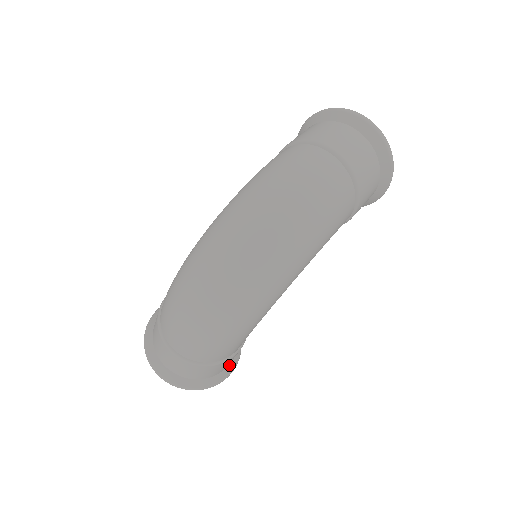
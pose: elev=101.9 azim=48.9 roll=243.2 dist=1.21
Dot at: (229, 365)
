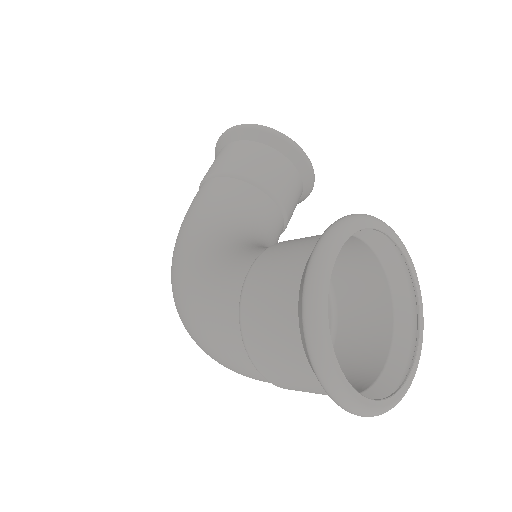
Dot at: occluded
